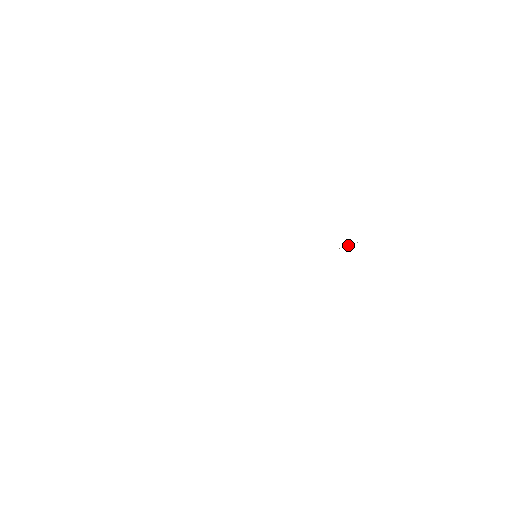
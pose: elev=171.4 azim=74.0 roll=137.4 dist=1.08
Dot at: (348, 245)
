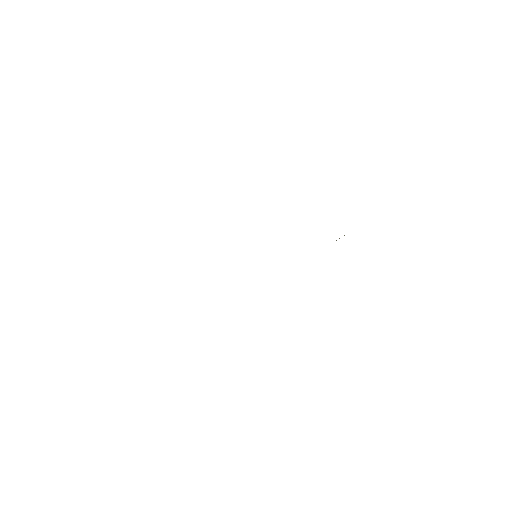
Dot at: occluded
